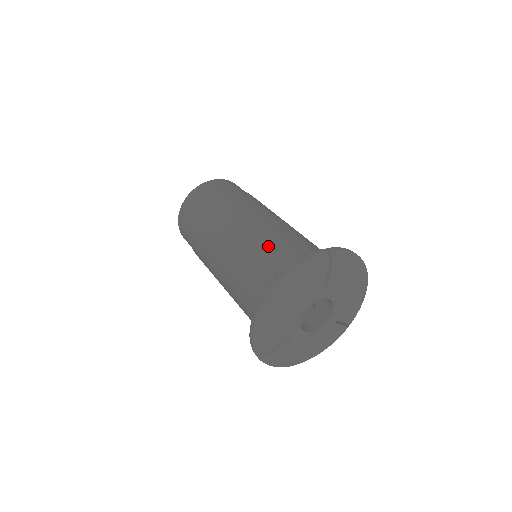
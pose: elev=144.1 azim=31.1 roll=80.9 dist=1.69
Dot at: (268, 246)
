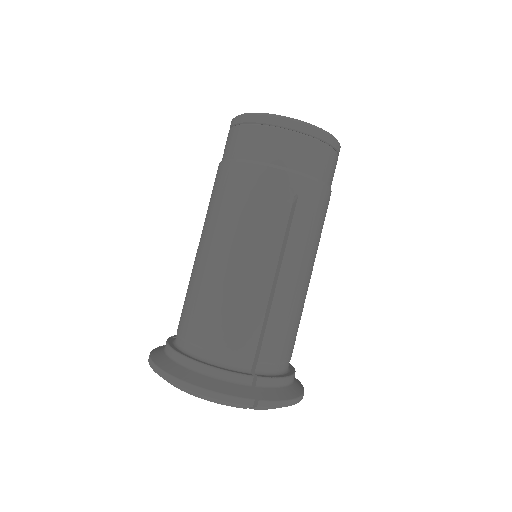
Dot at: (234, 318)
